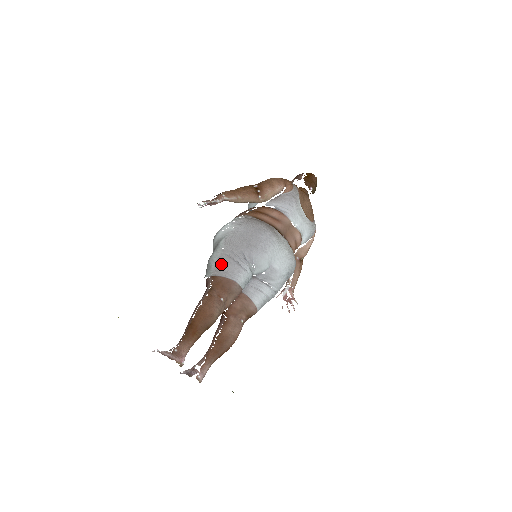
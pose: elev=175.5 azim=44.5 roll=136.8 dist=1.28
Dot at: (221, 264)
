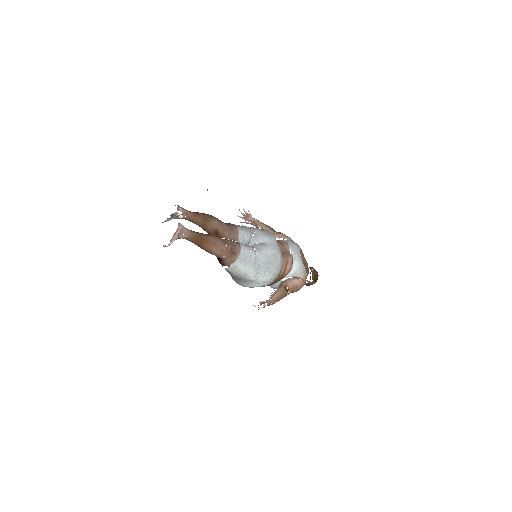
Dot at: occluded
